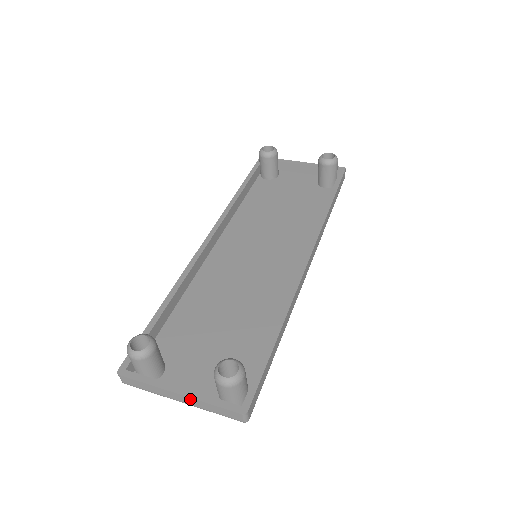
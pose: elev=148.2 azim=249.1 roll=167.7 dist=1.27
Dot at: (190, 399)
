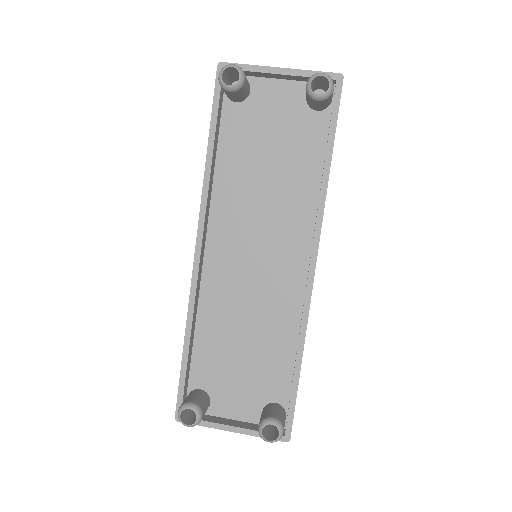
Dot at: (242, 433)
